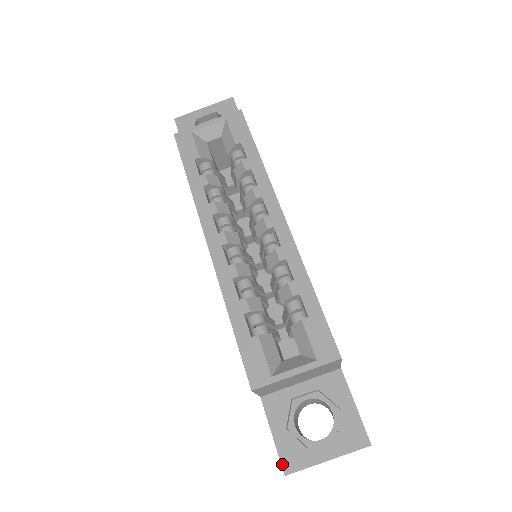
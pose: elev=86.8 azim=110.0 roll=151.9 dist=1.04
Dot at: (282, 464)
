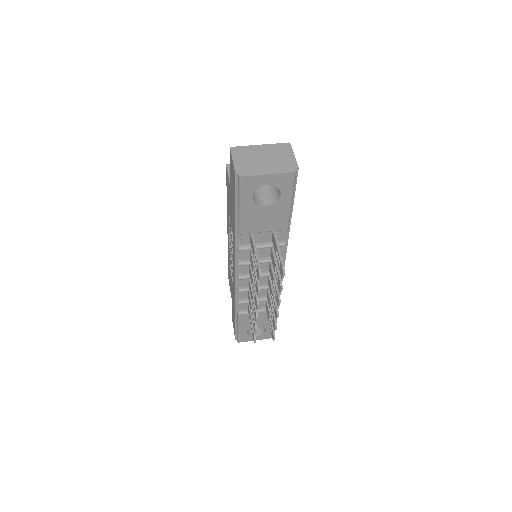
Dot at: occluded
